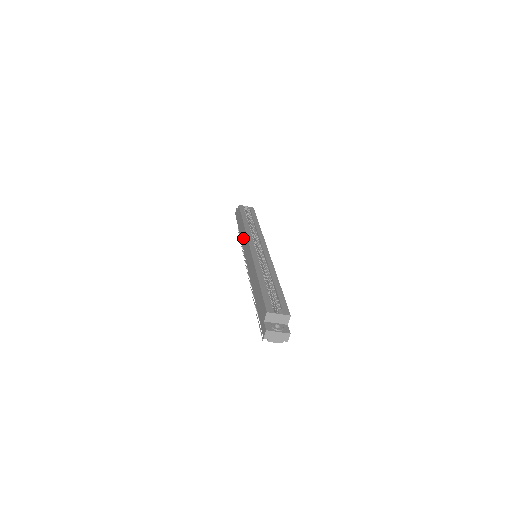
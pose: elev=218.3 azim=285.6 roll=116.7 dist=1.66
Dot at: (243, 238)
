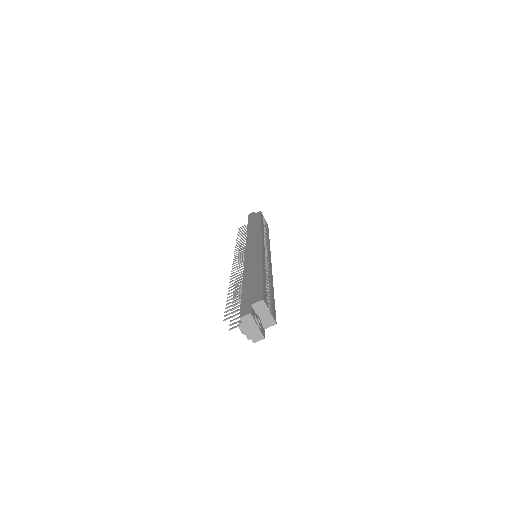
Dot at: (253, 234)
